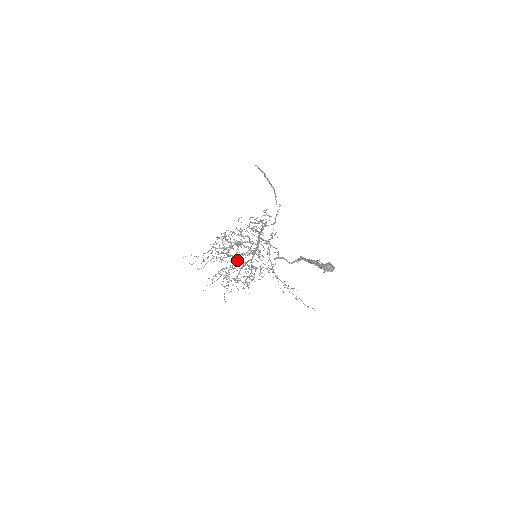
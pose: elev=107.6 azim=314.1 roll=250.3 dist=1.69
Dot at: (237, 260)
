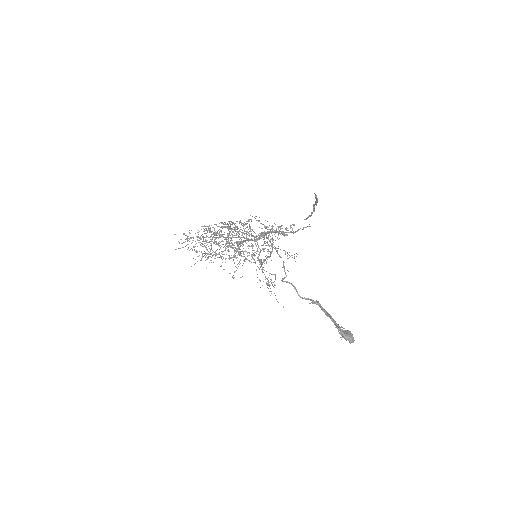
Dot at: occluded
